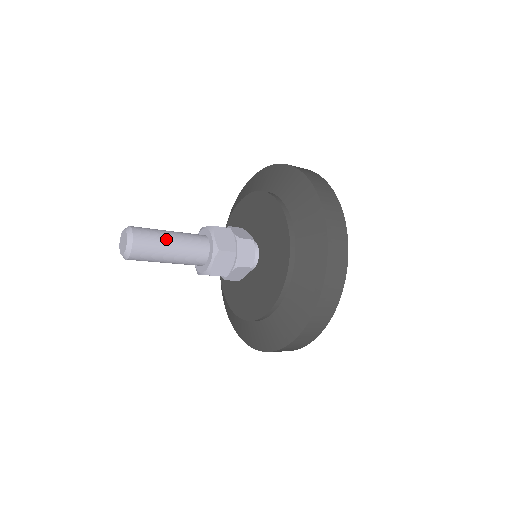
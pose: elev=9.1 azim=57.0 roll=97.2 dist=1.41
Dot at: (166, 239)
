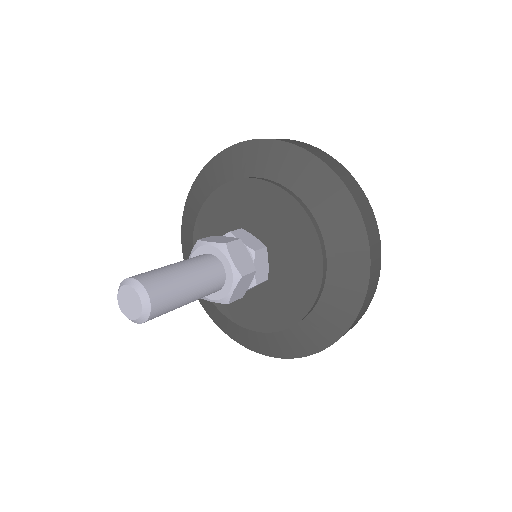
Dot at: (183, 282)
